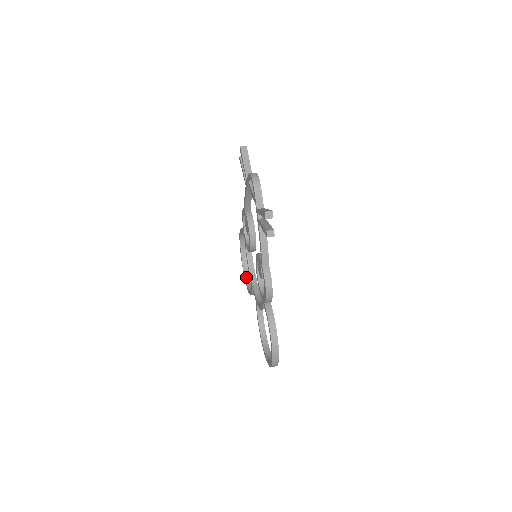
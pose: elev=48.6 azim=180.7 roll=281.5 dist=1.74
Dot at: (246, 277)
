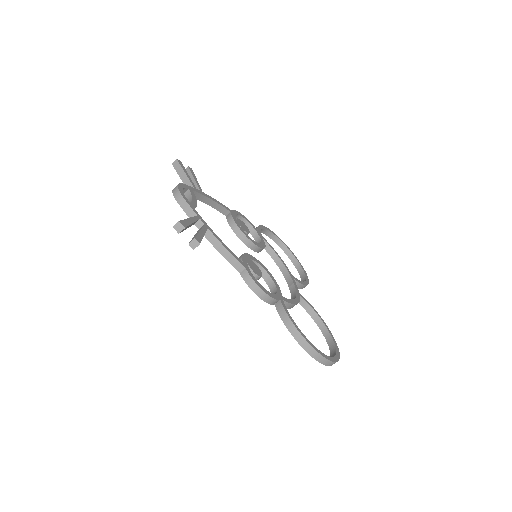
Dot at: (298, 270)
